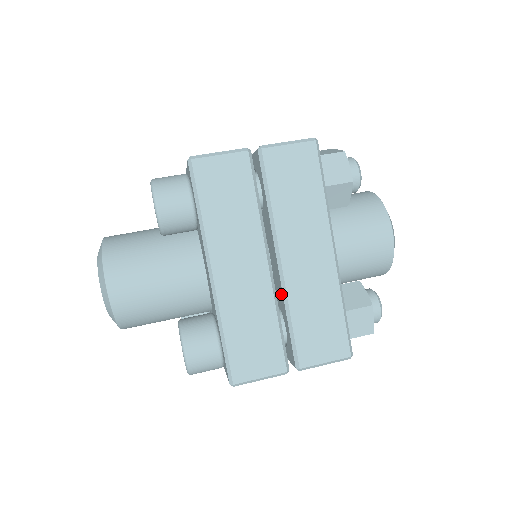
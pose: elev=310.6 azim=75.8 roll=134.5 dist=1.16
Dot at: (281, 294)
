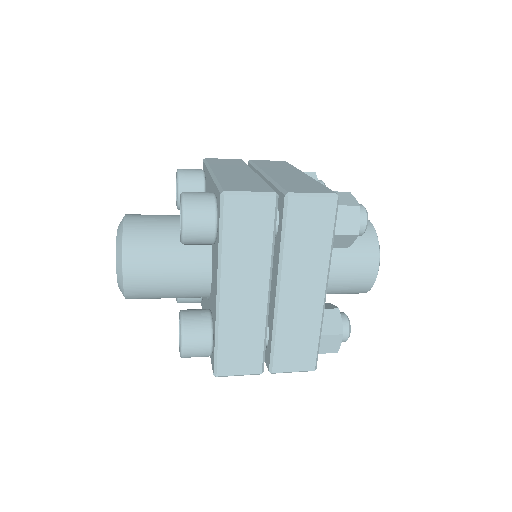
Dot at: occluded
